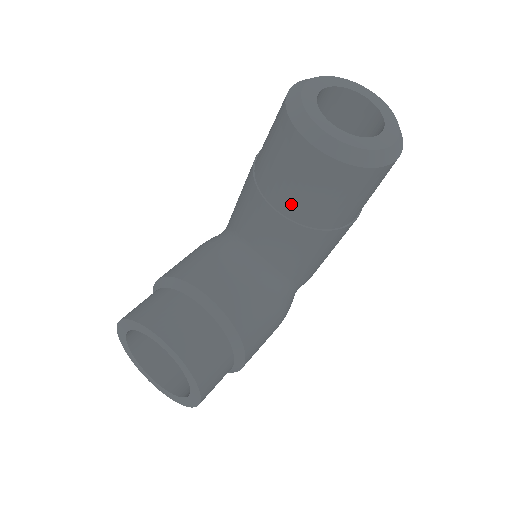
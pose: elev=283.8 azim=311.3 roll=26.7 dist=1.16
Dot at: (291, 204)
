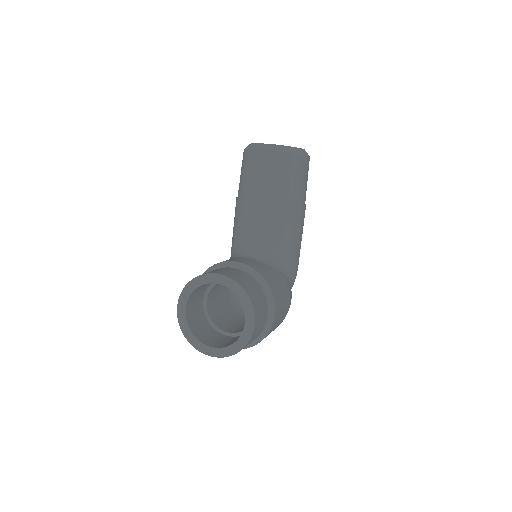
Dot at: (266, 191)
